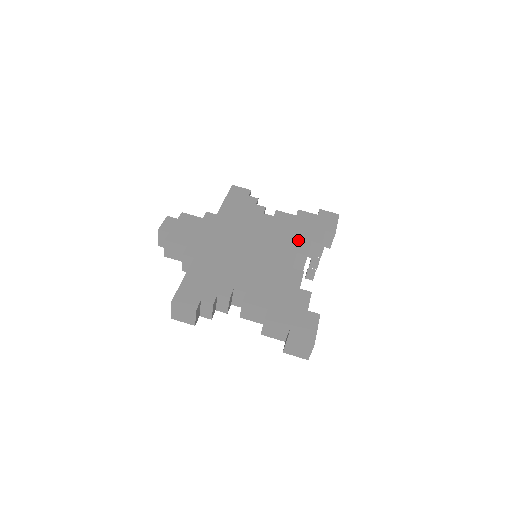
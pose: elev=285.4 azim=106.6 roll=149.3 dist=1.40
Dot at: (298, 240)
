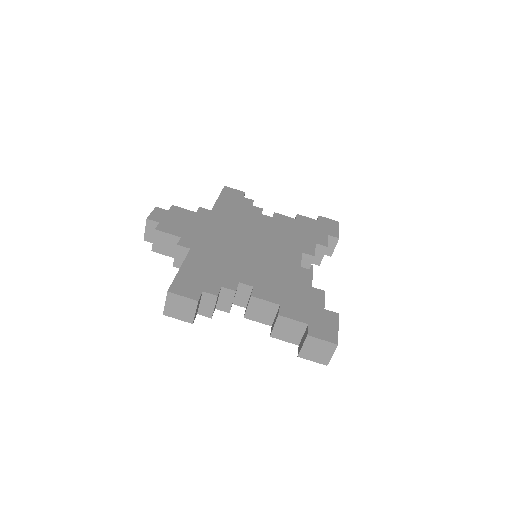
Dot at: (302, 241)
